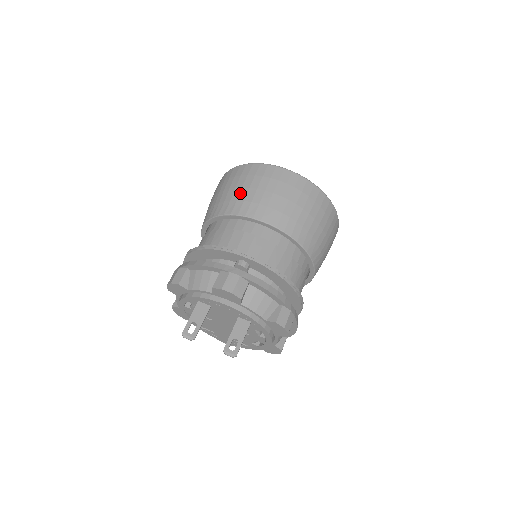
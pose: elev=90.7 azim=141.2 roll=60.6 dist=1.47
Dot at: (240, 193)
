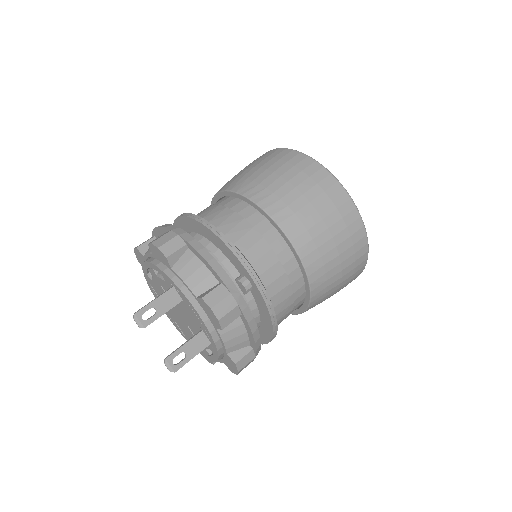
Dot at: (296, 200)
